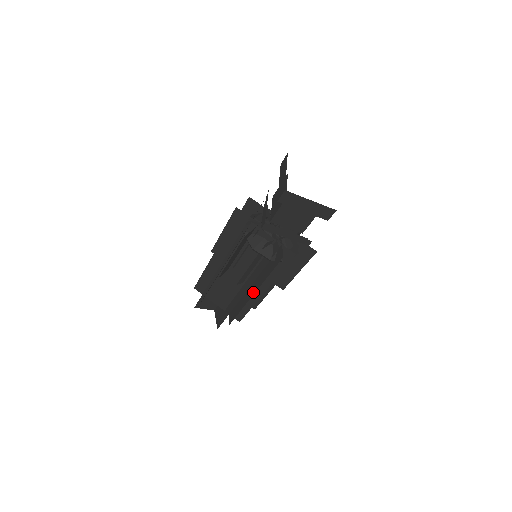
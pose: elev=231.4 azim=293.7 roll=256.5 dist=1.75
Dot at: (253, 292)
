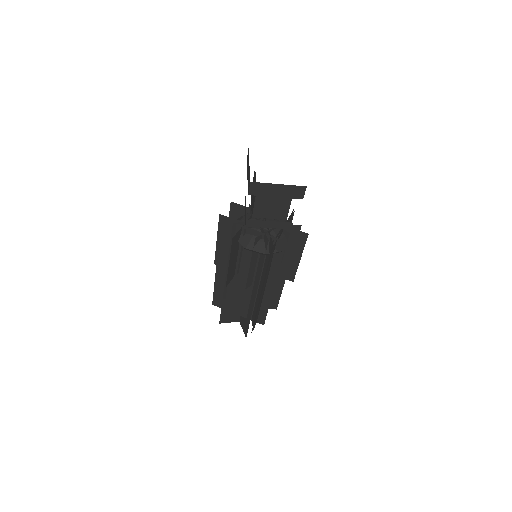
Dot at: (262, 291)
